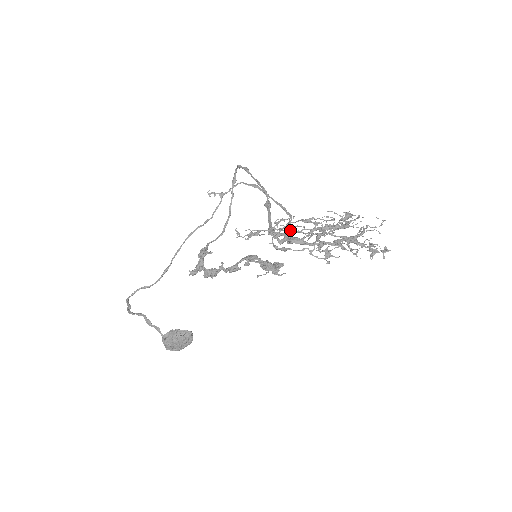
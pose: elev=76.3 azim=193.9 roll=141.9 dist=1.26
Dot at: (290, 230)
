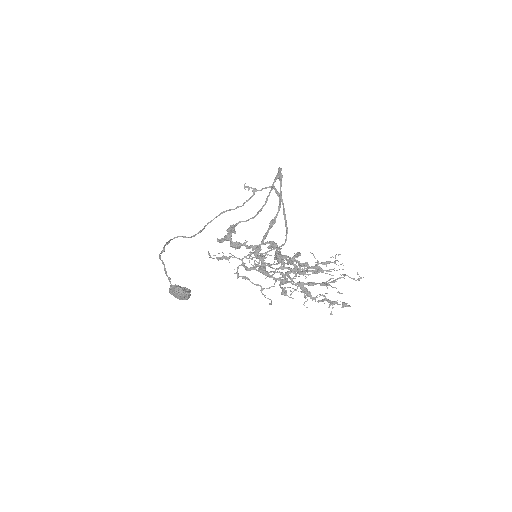
Dot at: (256, 264)
